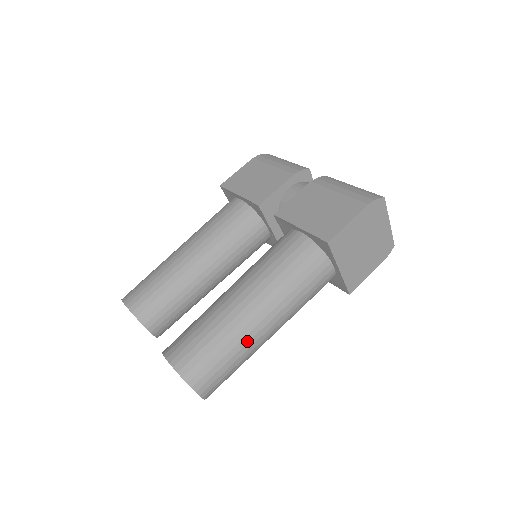
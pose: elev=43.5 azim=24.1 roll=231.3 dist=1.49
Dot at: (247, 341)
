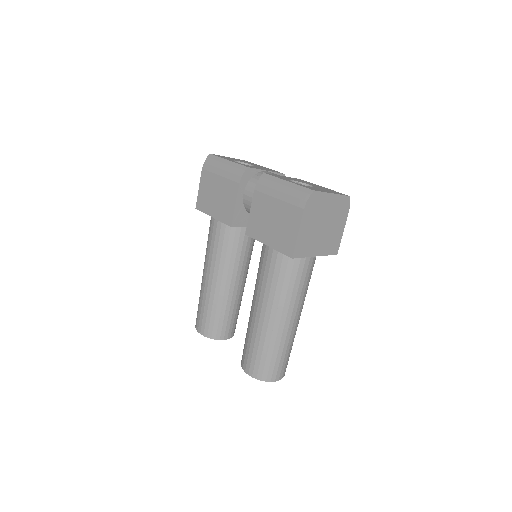
Dot at: (285, 338)
